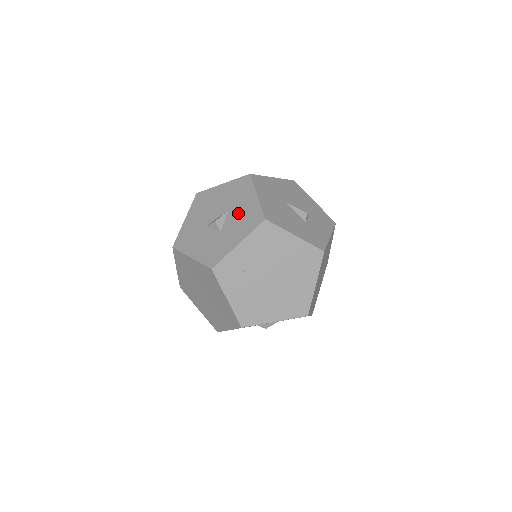
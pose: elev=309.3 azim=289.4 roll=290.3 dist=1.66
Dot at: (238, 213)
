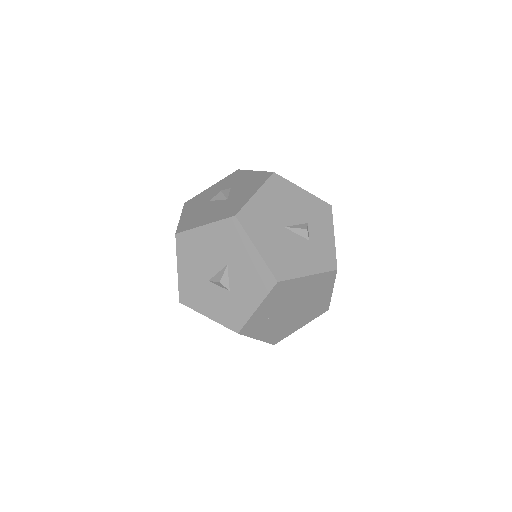
Dot at: (241, 270)
